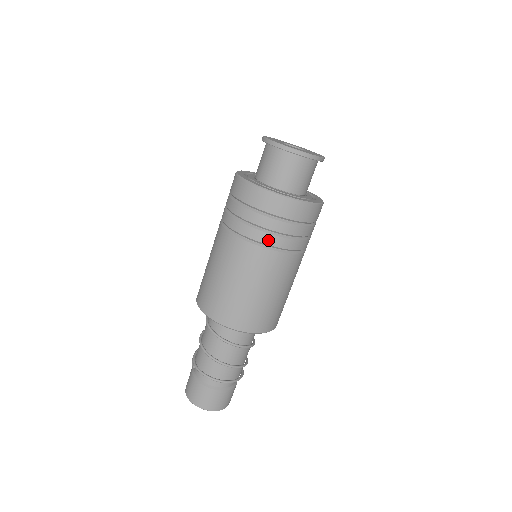
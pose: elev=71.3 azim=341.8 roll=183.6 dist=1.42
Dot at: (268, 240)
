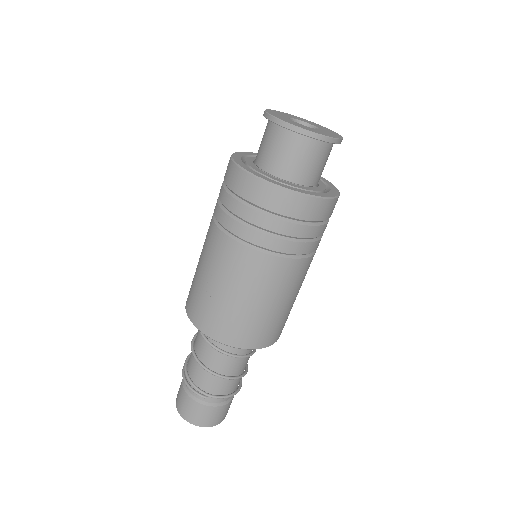
Dot at: (316, 247)
